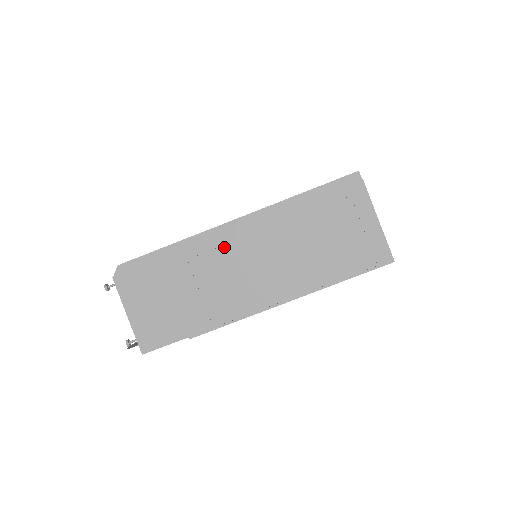
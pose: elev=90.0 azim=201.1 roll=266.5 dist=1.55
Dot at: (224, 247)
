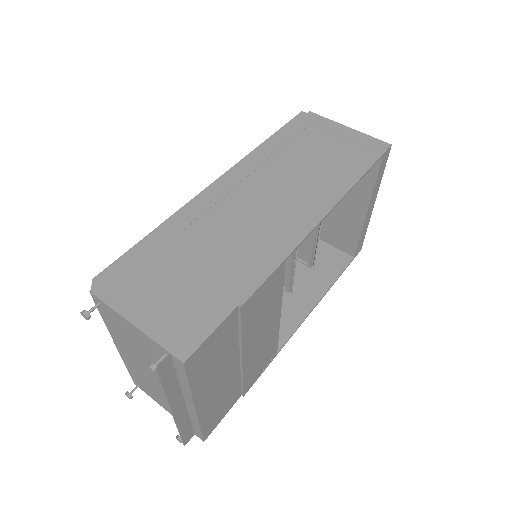
Dot at: (219, 202)
